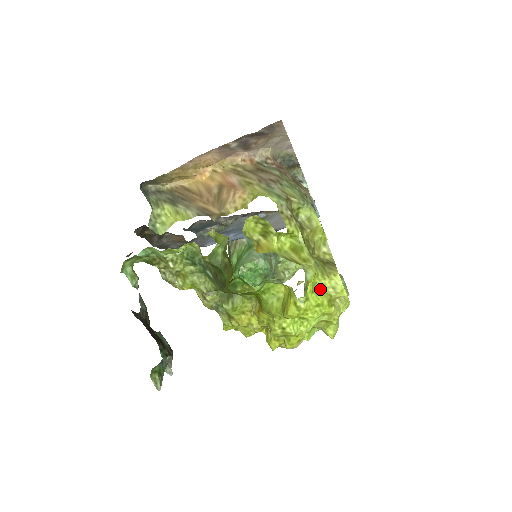
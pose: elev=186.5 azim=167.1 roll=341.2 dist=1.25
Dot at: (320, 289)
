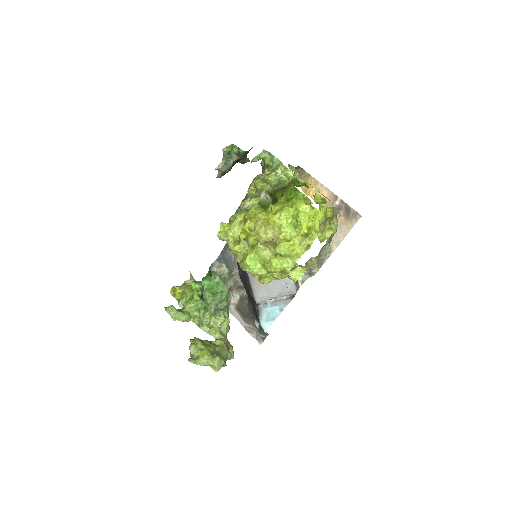
Dot at: (312, 224)
